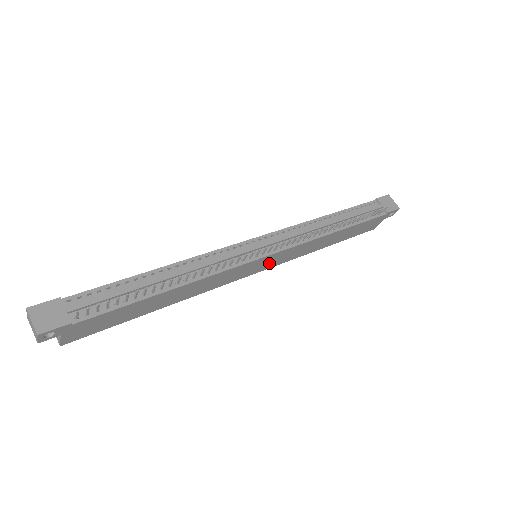
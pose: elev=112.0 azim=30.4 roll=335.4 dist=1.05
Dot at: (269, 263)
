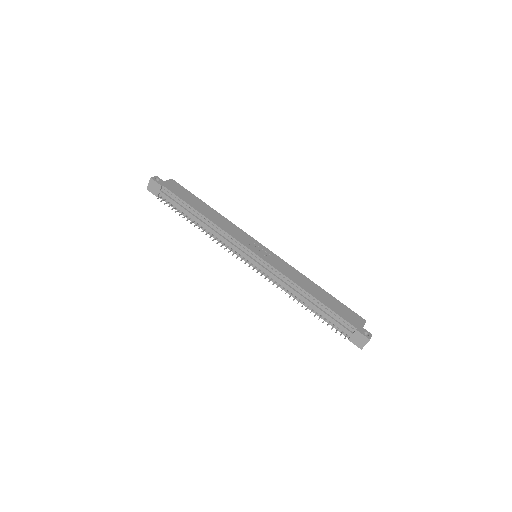
Dot at: occluded
